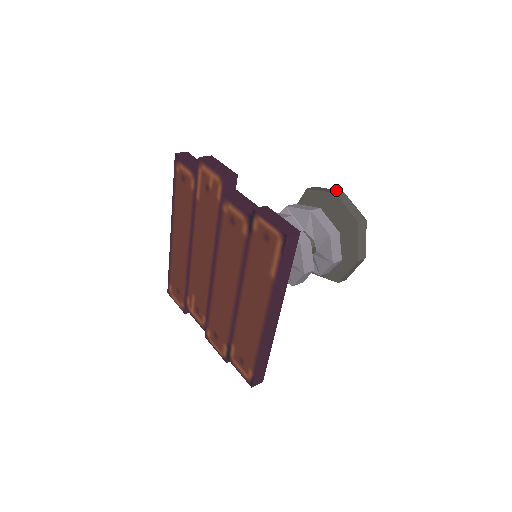
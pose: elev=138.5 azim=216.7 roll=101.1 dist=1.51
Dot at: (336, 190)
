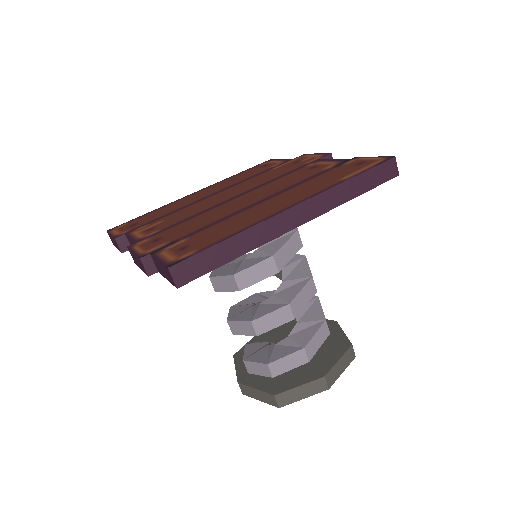
Dot at: occluded
